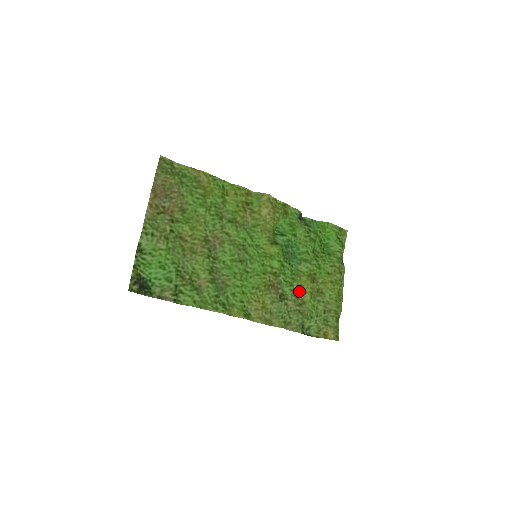
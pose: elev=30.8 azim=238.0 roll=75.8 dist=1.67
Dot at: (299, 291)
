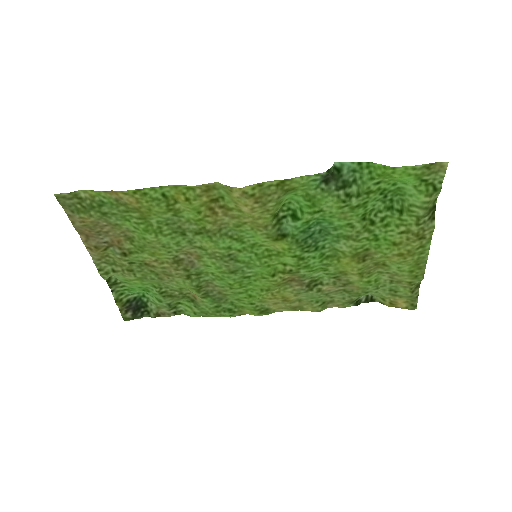
Dot at: (340, 273)
